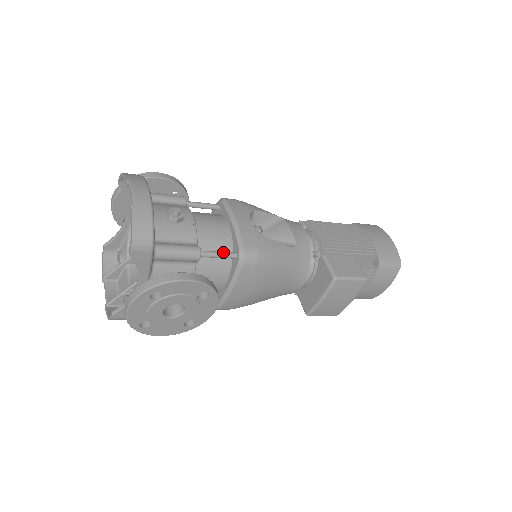
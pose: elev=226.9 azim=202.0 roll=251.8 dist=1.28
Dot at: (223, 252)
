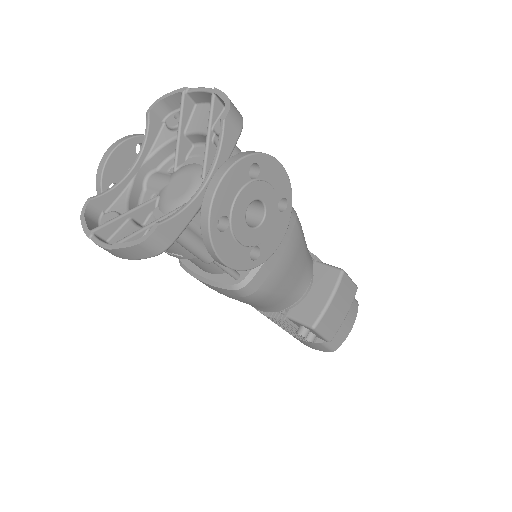
Dot at: occluded
